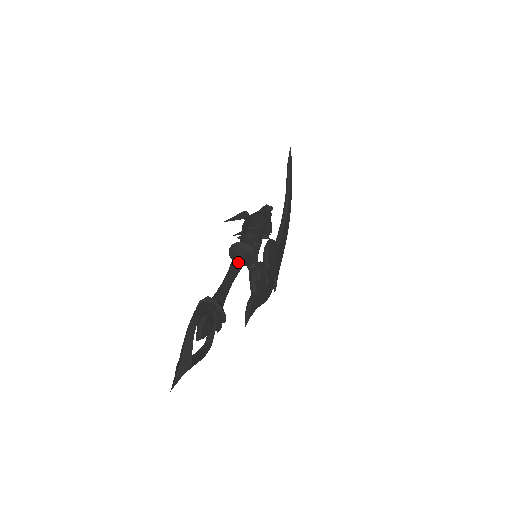
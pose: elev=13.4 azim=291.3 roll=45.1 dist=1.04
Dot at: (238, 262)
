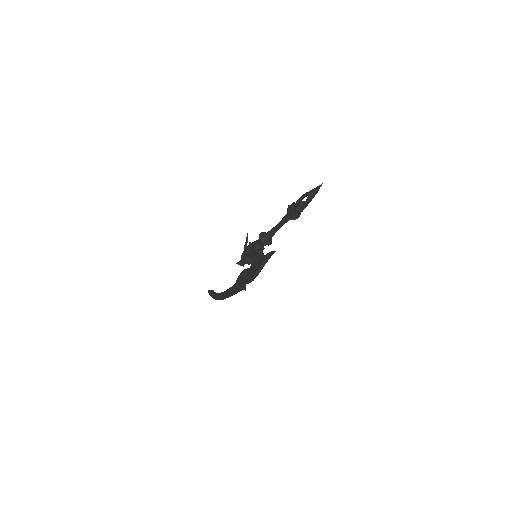
Dot at: occluded
